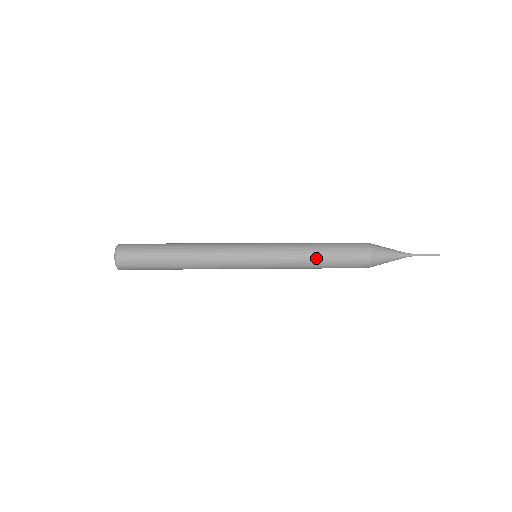
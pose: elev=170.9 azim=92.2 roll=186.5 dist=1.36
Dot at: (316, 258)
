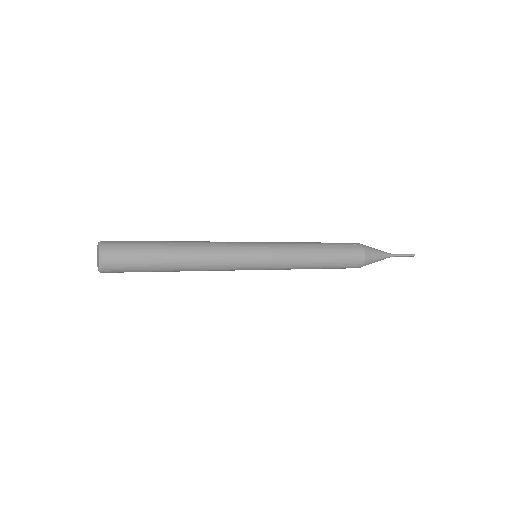
Dot at: (318, 258)
